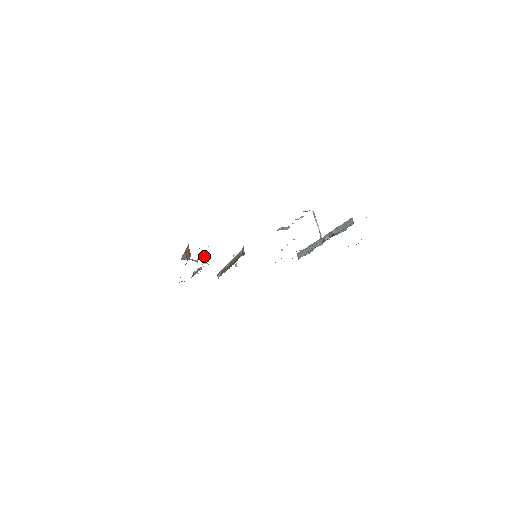
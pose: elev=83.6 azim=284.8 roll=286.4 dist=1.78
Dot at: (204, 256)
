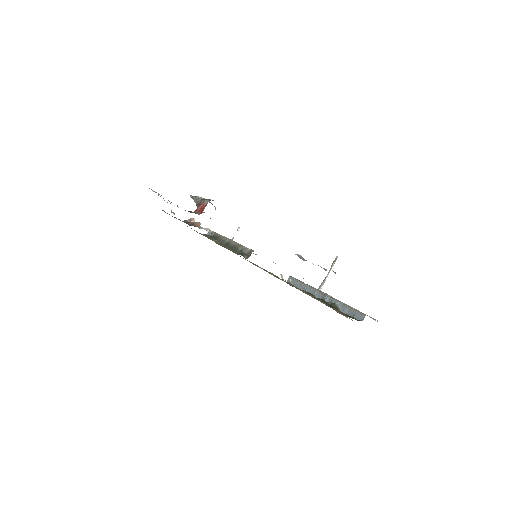
Dot at: occluded
